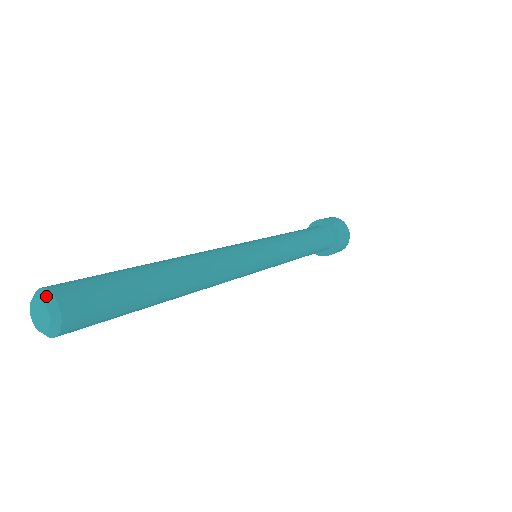
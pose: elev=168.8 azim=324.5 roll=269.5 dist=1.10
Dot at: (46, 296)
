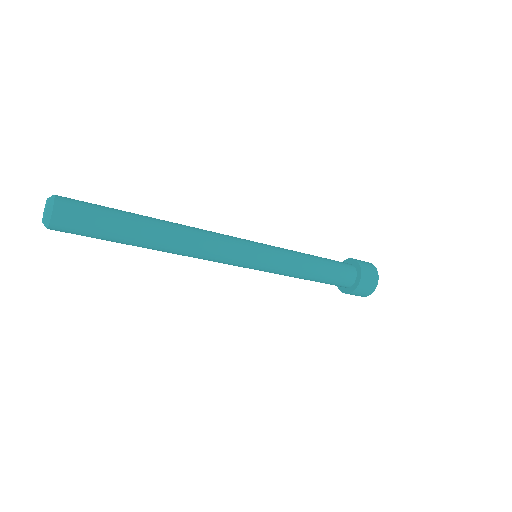
Dot at: (51, 197)
